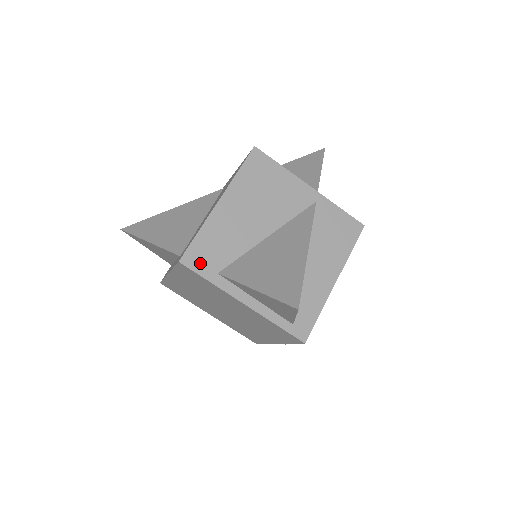
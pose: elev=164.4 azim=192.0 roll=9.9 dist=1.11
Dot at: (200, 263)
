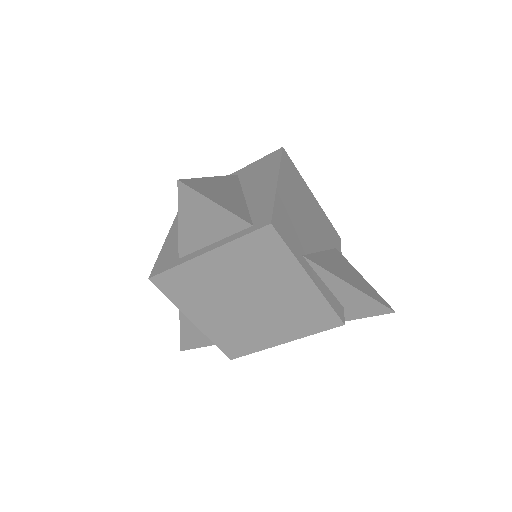
Dot at: (164, 266)
